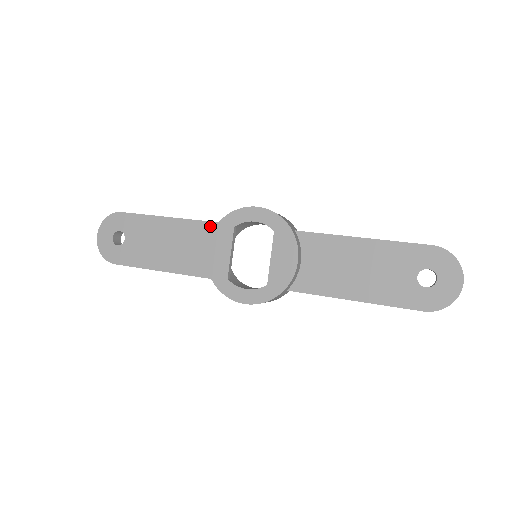
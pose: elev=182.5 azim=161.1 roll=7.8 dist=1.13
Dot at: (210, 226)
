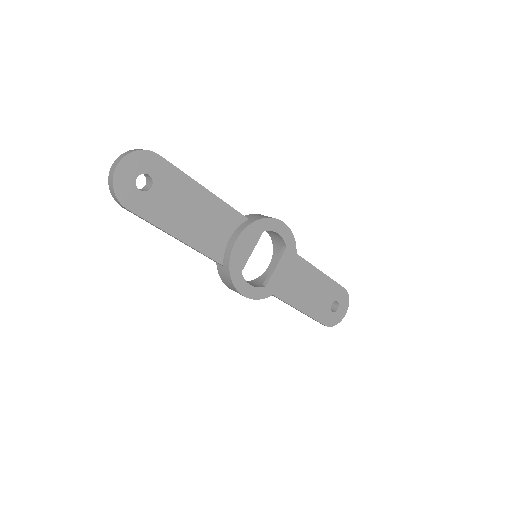
Dot at: (238, 216)
